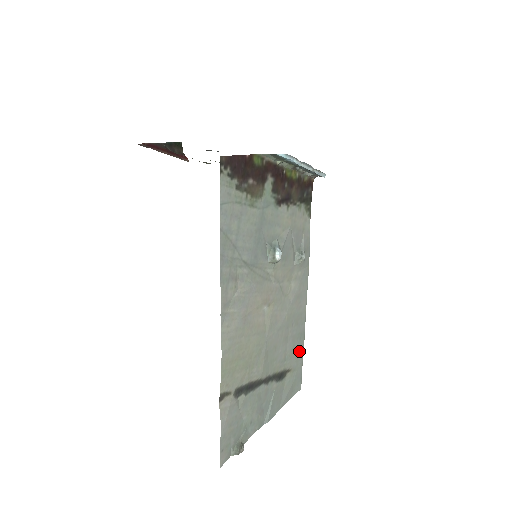
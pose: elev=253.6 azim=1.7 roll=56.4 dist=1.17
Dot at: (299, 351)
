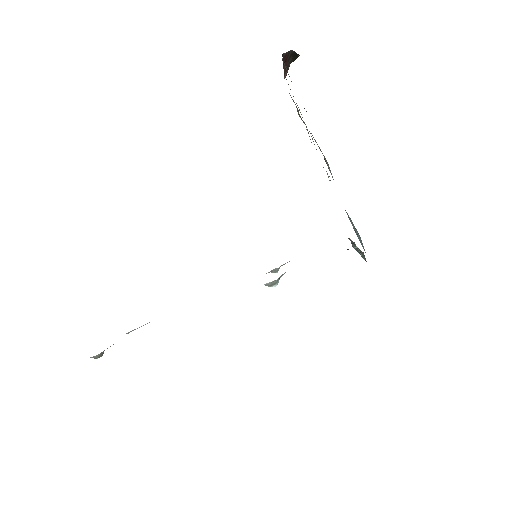
Dot at: occluded
